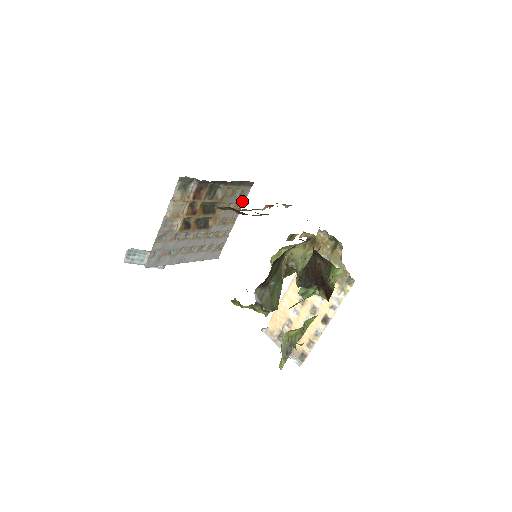
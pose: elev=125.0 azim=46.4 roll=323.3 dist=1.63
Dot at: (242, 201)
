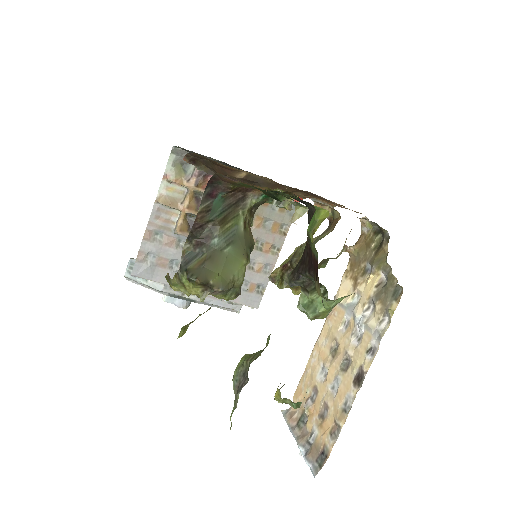
Dot at: (287, 221)
